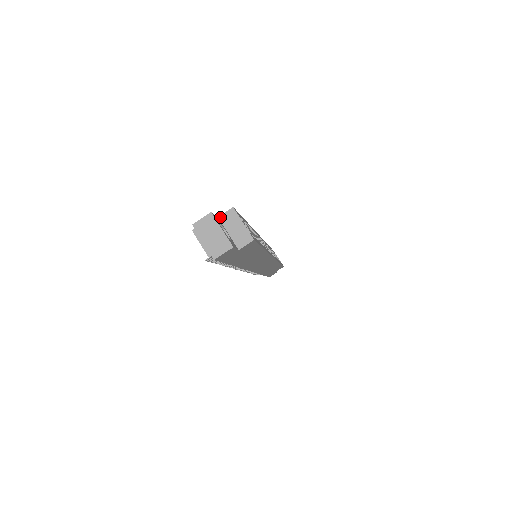
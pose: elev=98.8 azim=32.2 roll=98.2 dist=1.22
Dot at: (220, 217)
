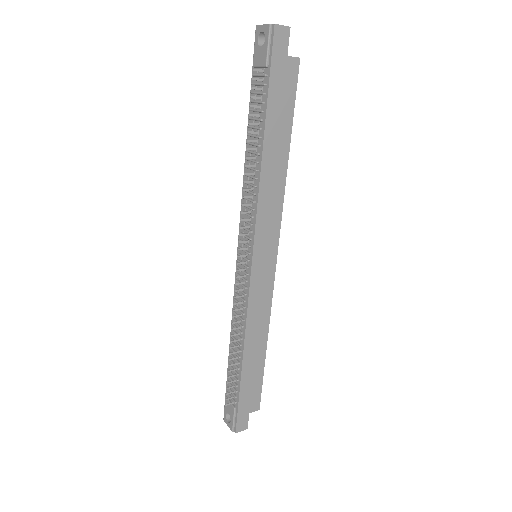
Dot at: occluded
